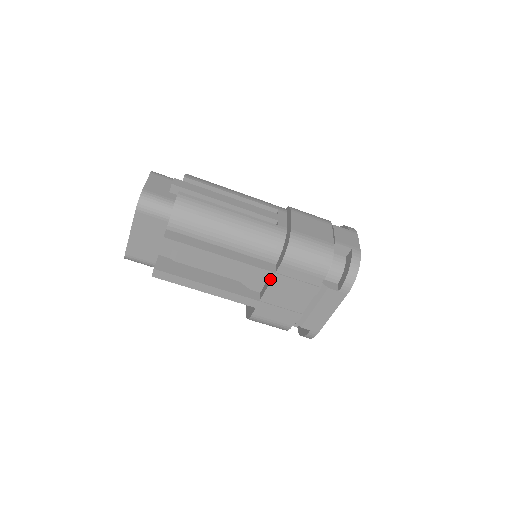
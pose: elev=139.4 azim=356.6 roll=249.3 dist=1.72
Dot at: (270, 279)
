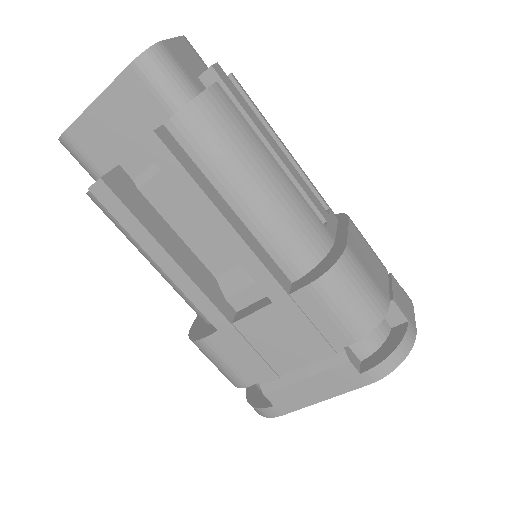
Dot at: (273, 300)
